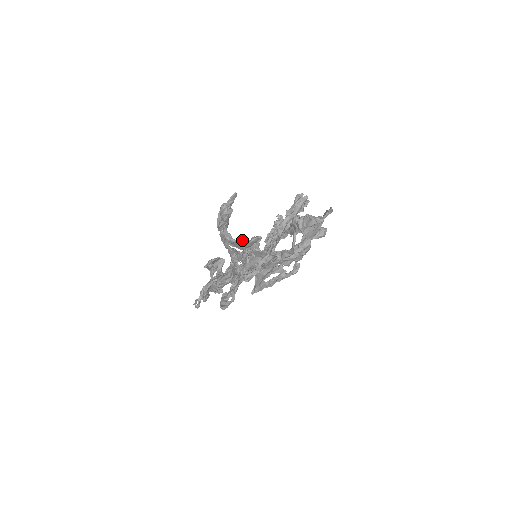
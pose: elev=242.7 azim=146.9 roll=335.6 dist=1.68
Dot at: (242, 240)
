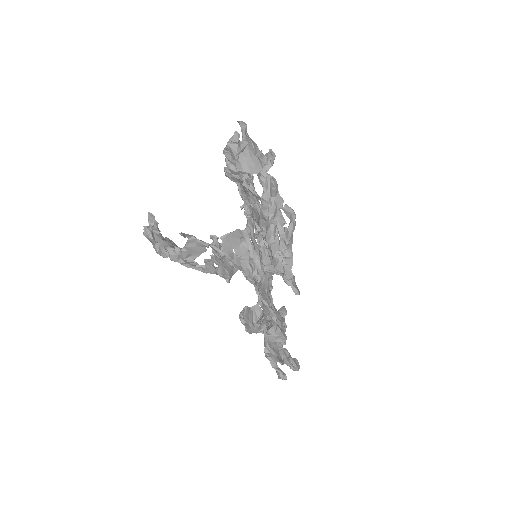
Dot at: (183, 234)
